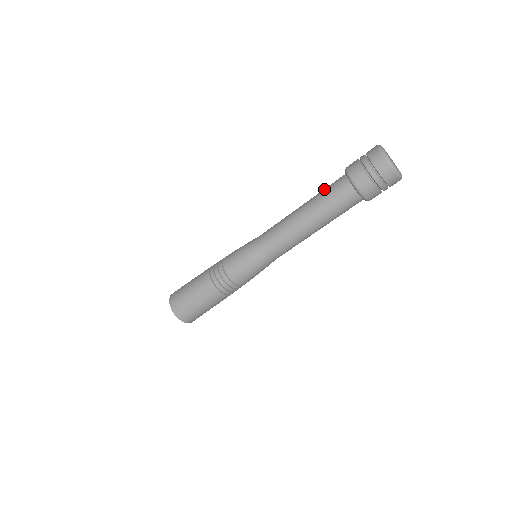
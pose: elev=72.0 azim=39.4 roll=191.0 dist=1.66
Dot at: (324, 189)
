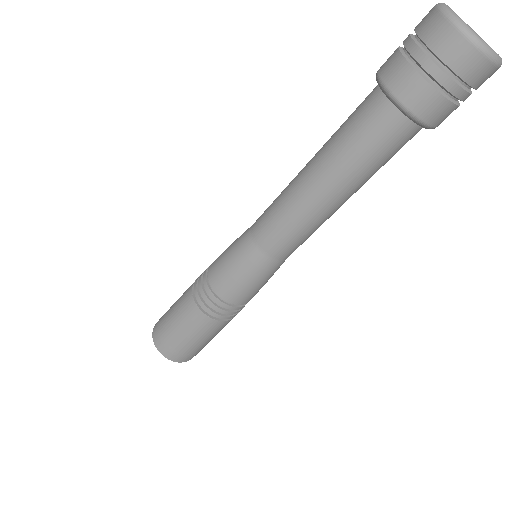
Dot at: (343, 123)
